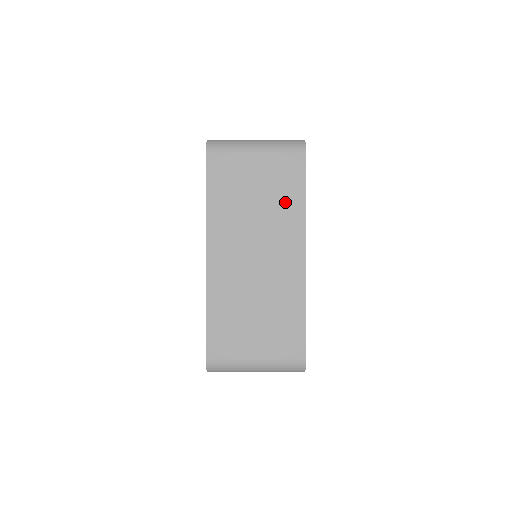
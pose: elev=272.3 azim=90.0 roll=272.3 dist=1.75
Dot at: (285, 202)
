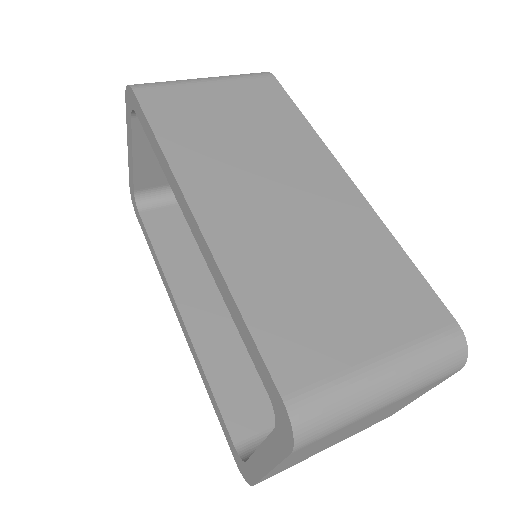
Dot at: (279, 124)
